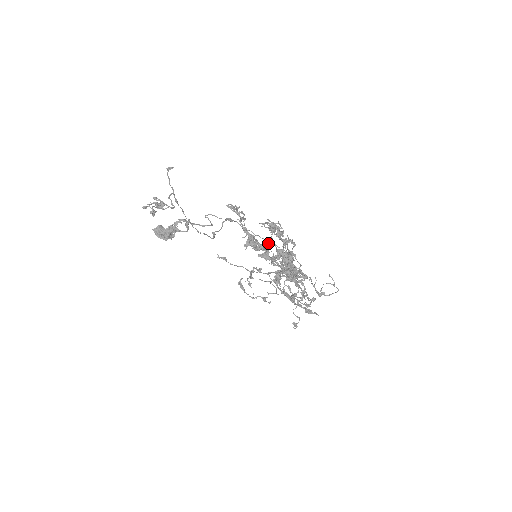
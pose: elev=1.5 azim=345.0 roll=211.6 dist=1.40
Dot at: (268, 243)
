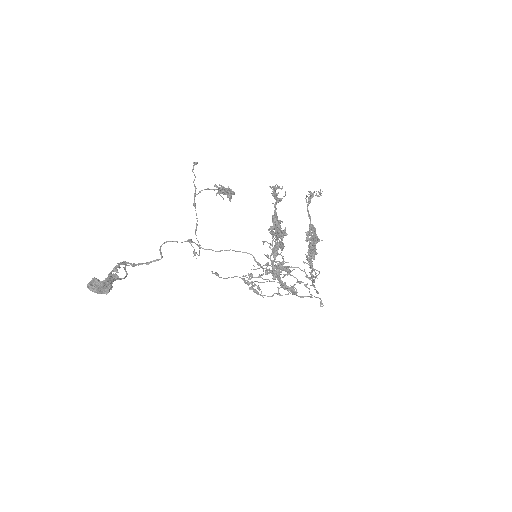
Dot at: (283, 230)
